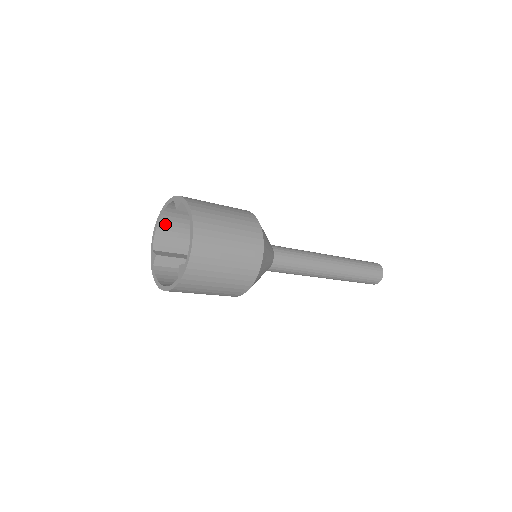
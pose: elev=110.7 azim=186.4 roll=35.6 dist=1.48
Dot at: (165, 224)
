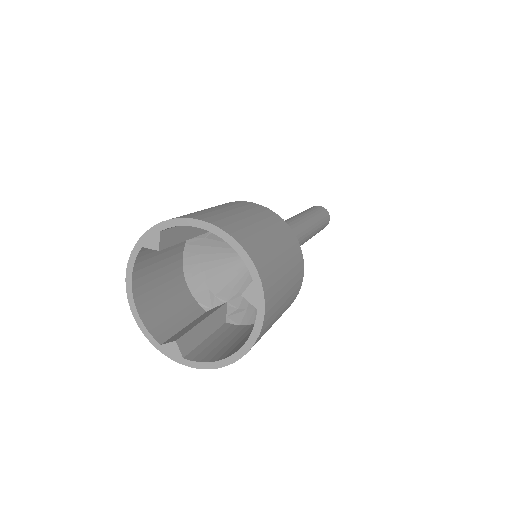
Dot at: (143, 302)
